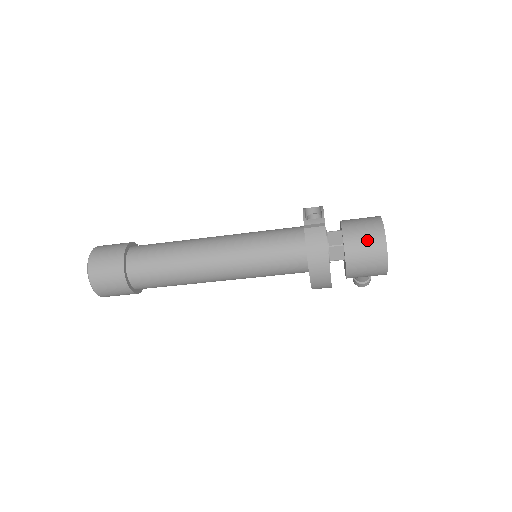
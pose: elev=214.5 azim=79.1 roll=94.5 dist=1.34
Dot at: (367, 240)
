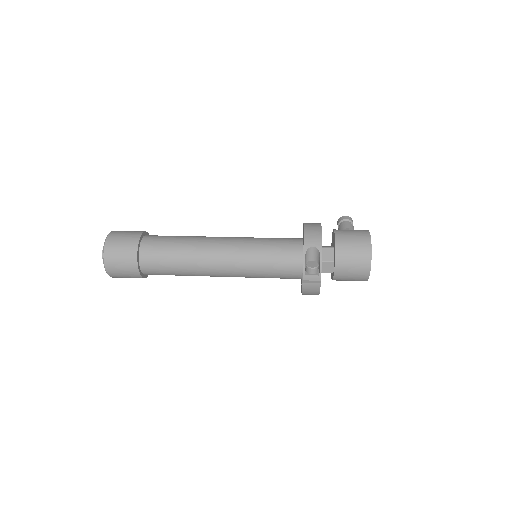
Dot at: (353, 277)
